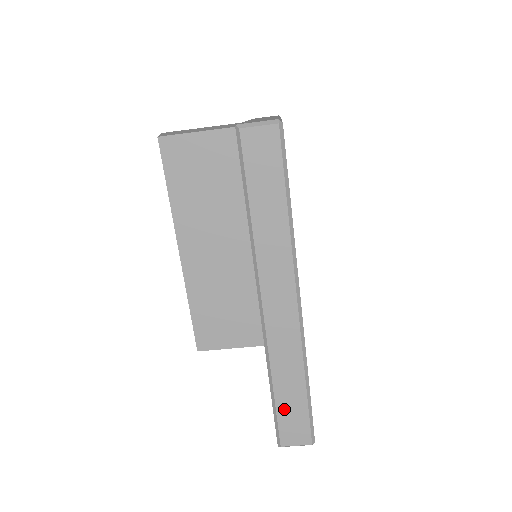
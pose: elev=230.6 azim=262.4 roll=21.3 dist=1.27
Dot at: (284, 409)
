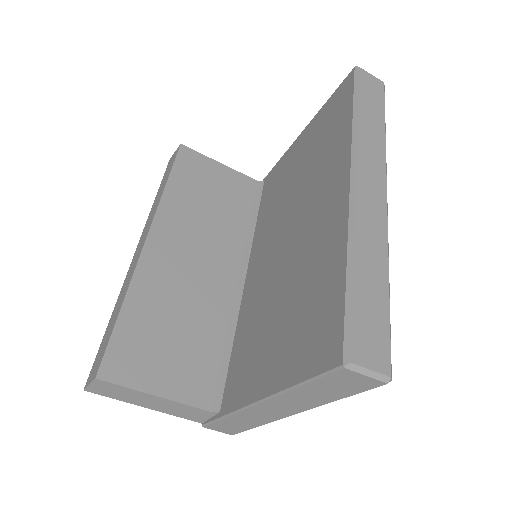
Dot at: (362, 302)
